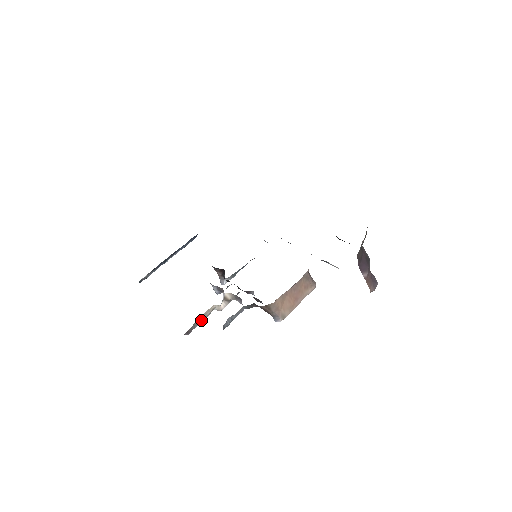
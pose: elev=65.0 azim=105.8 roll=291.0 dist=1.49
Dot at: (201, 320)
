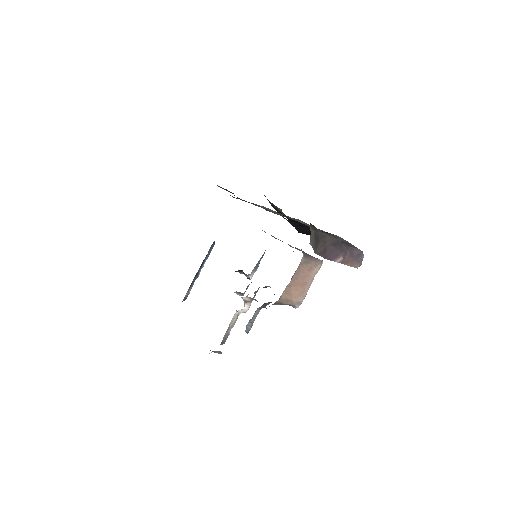
Dot at: (231, 327)
